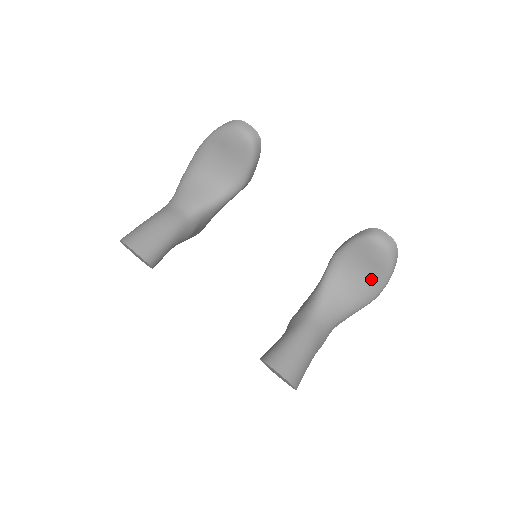
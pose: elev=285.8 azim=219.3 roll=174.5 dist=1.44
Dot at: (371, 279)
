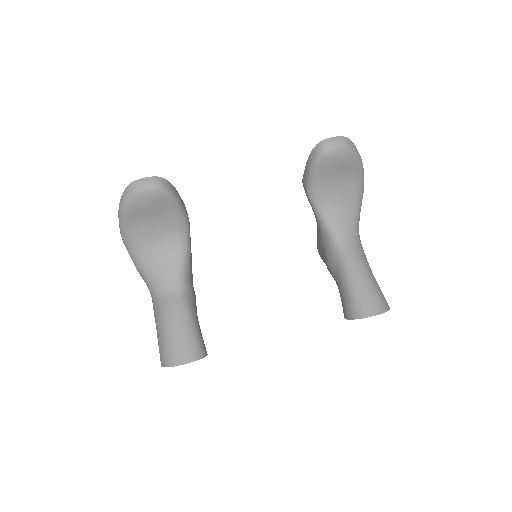
Dot at: (351, 179)
